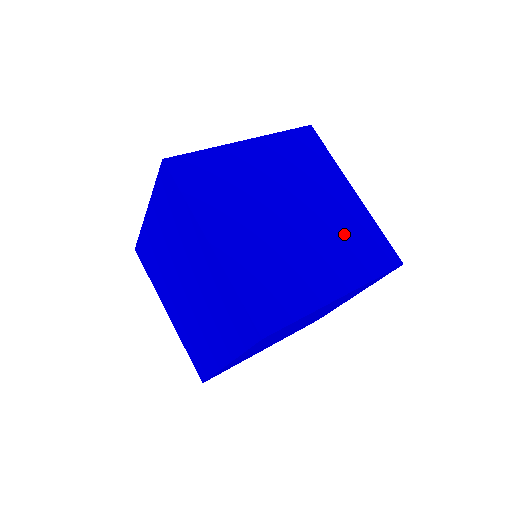
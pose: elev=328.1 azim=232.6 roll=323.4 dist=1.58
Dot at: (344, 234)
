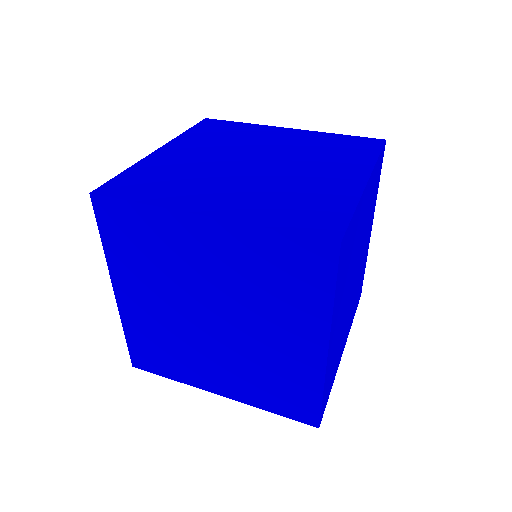
Dot at: occluded
